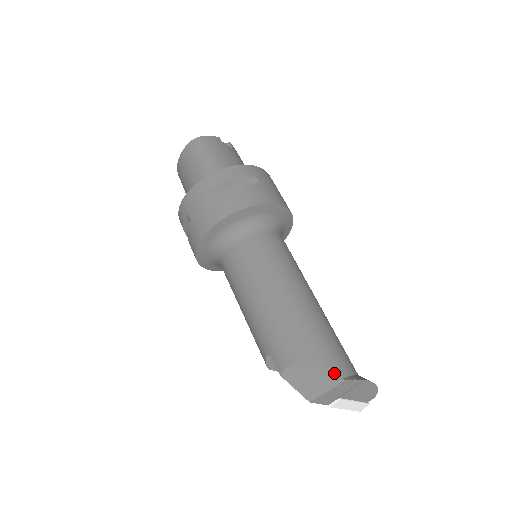
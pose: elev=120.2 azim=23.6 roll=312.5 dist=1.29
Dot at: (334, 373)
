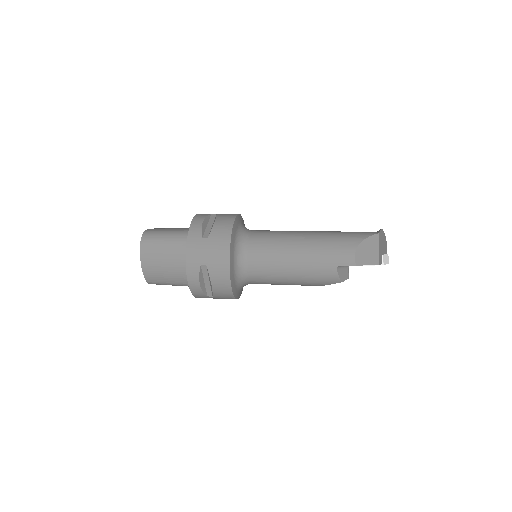
Dot at: (372, 235)
